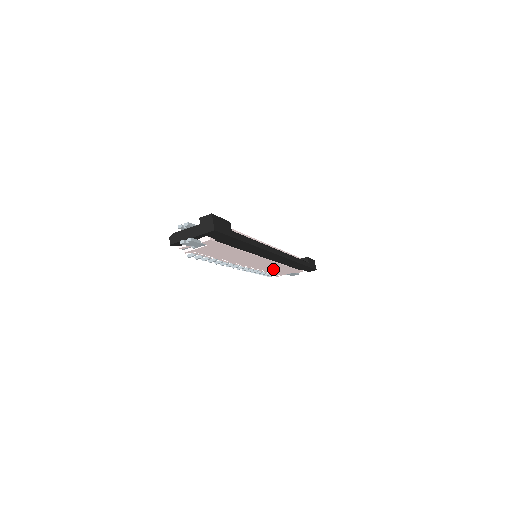
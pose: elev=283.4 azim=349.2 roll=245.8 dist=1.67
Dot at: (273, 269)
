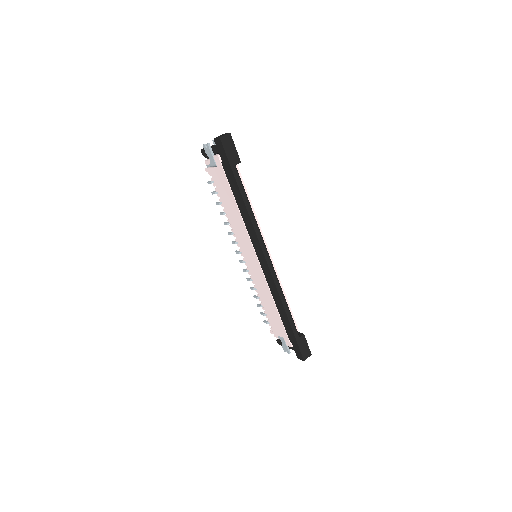
Dot at: (266, 301)
